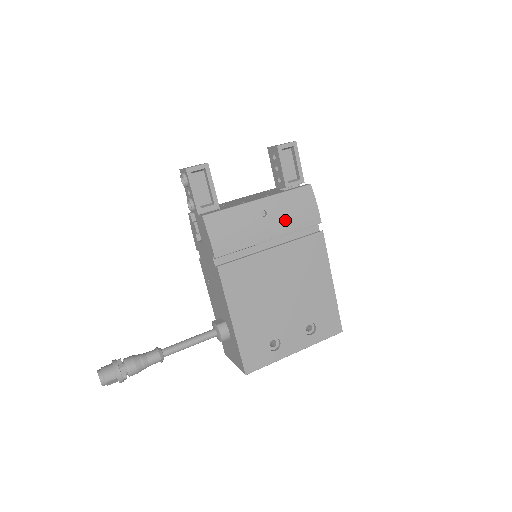
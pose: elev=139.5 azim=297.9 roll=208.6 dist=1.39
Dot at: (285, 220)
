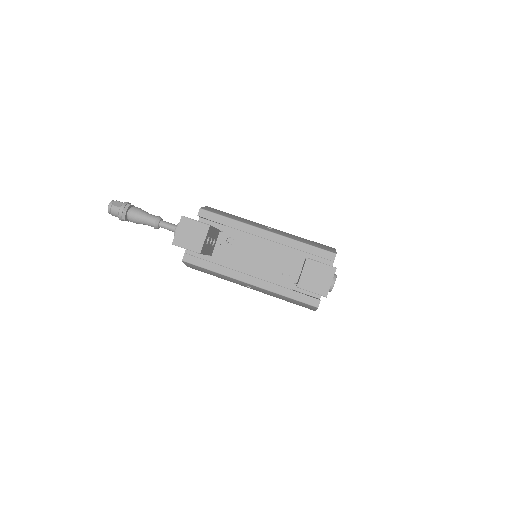
Dot at: occluded
